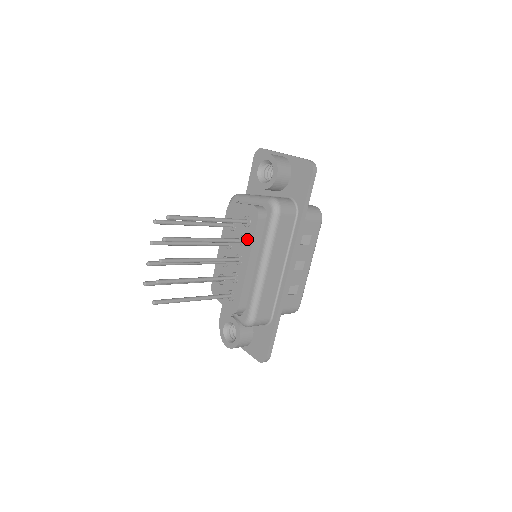
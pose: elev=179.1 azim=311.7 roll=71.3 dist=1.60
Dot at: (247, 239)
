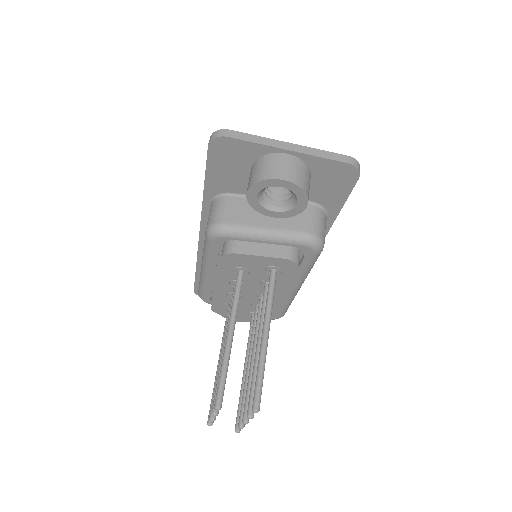
Dot at: (278, 284)
